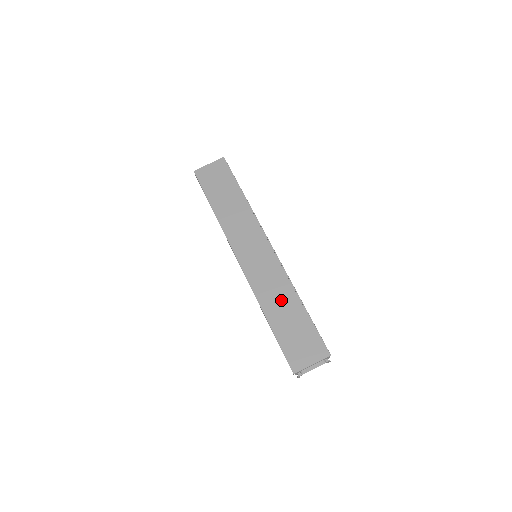
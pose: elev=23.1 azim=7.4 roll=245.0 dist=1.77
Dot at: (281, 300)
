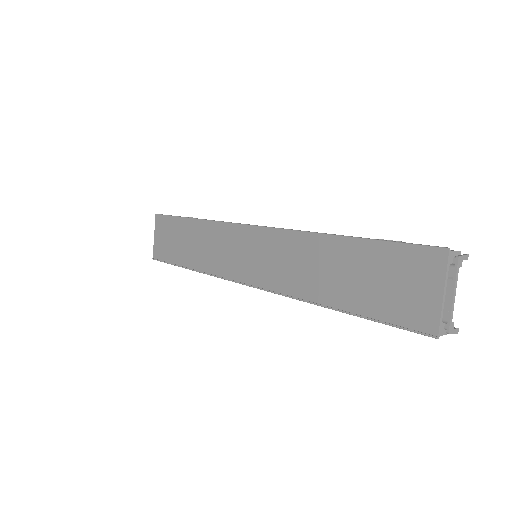
Dot at: (319, 266)
